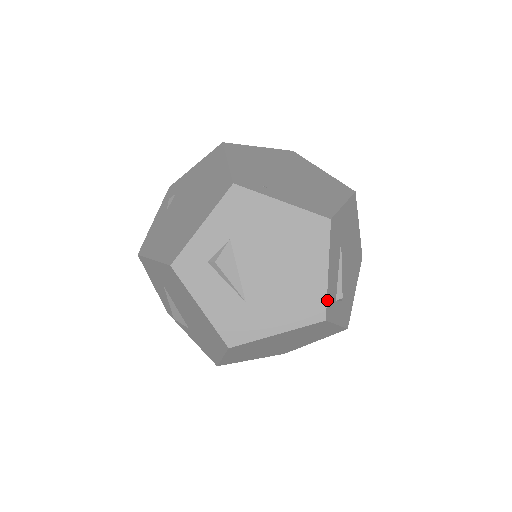
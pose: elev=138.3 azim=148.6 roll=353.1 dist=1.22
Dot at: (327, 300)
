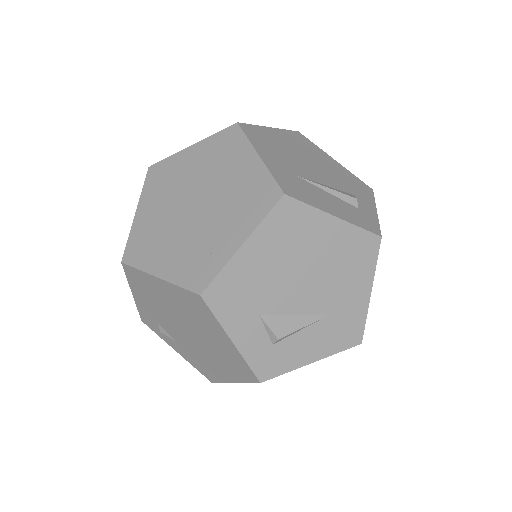
Dot at: (363, 228)
